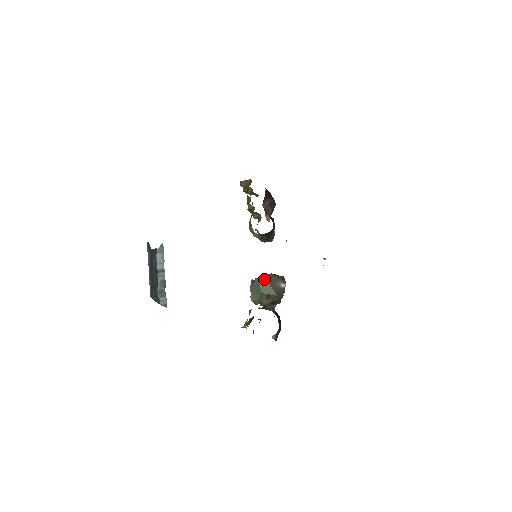
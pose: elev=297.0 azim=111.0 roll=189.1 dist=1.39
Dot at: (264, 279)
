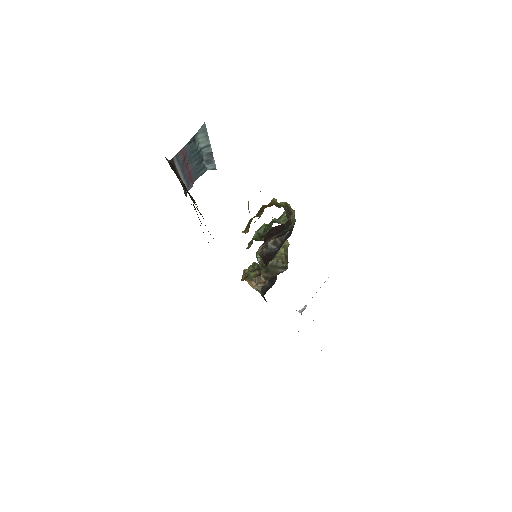
Dot at: (263, 265)
